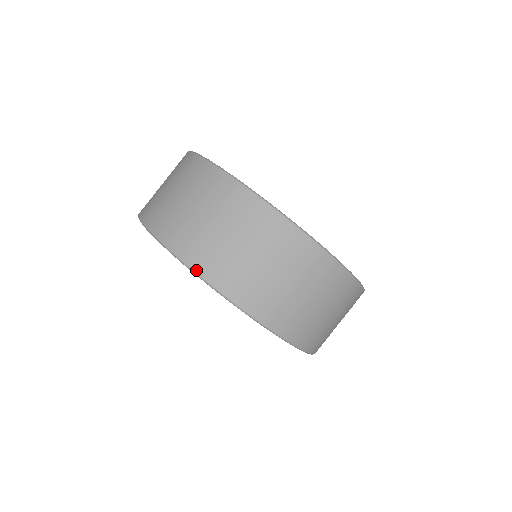
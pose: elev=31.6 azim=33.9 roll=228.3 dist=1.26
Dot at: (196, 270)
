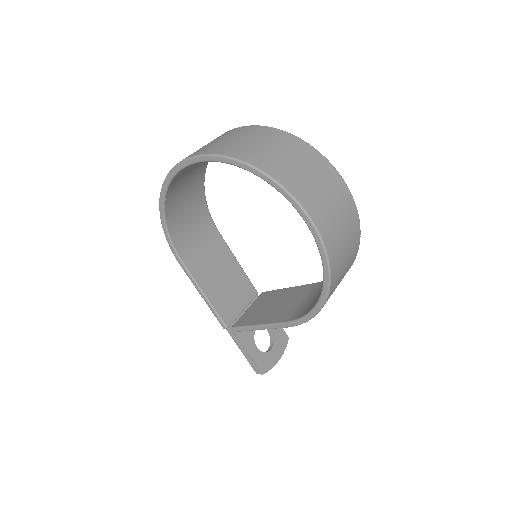
Dot at: (228, 155)
